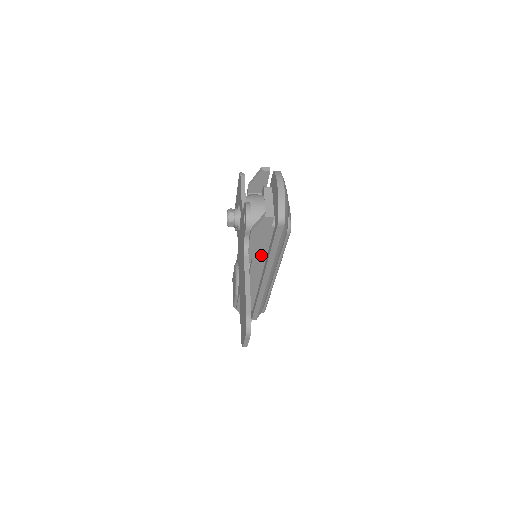
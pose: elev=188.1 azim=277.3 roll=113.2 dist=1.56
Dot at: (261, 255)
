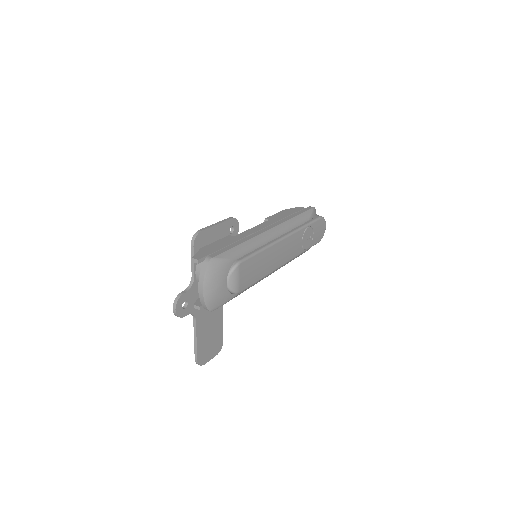
Dot at: occluded
